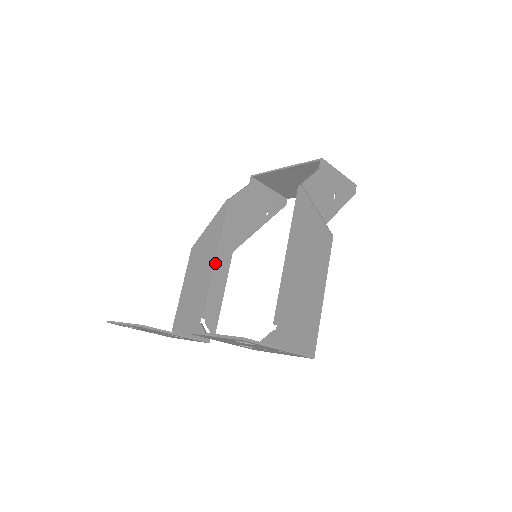
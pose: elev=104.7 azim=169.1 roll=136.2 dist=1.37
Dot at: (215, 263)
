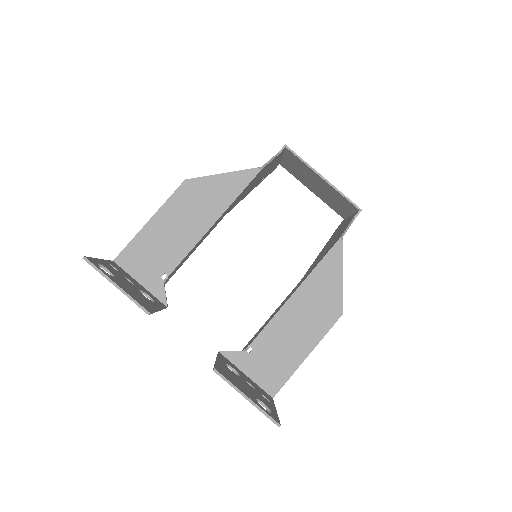
Dot at: (210, 228)
